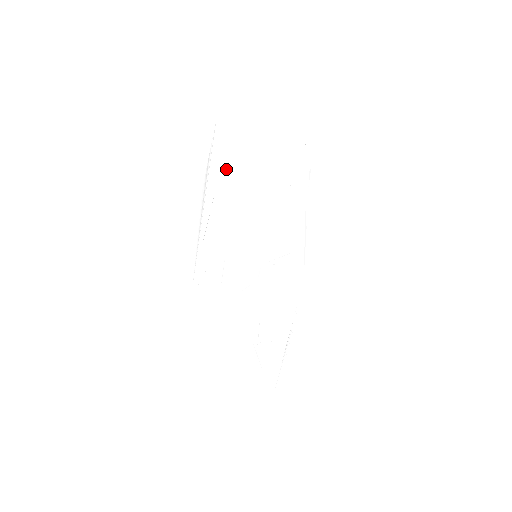
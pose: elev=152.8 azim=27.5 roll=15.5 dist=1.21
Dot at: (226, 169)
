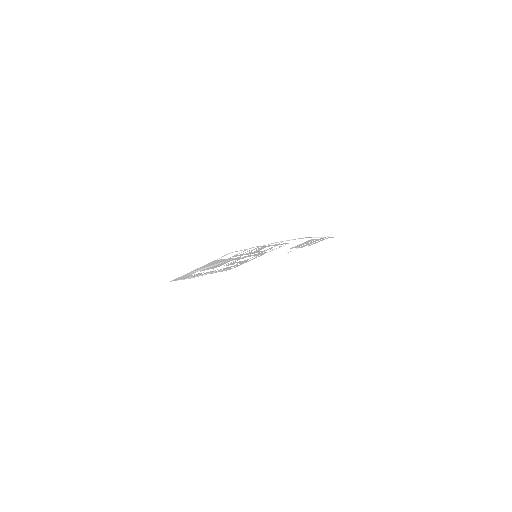
Dot at: occluded
